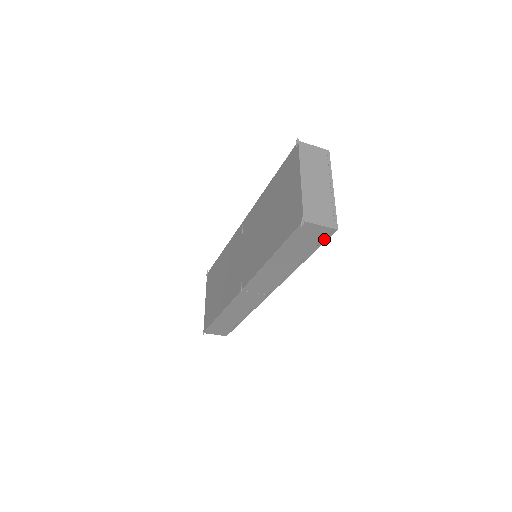
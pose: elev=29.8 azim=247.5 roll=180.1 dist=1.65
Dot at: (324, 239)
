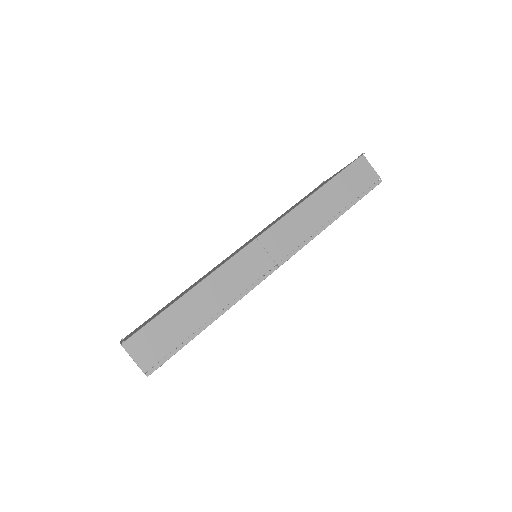
Dot at: (368, 189)
